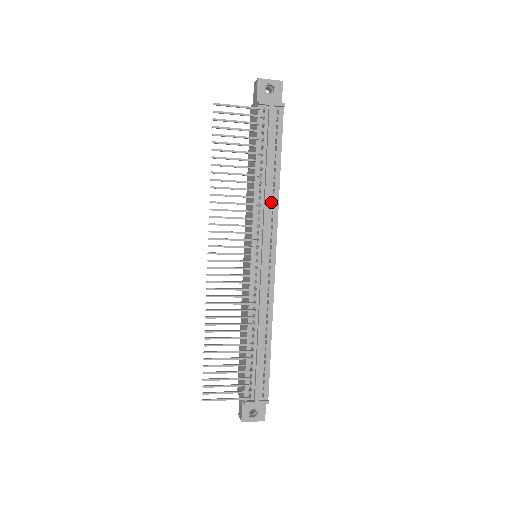
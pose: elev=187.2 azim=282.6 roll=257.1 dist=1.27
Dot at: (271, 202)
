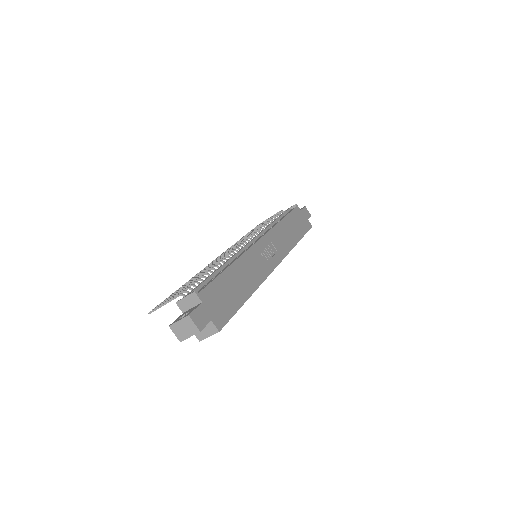
Dot at: occluded
